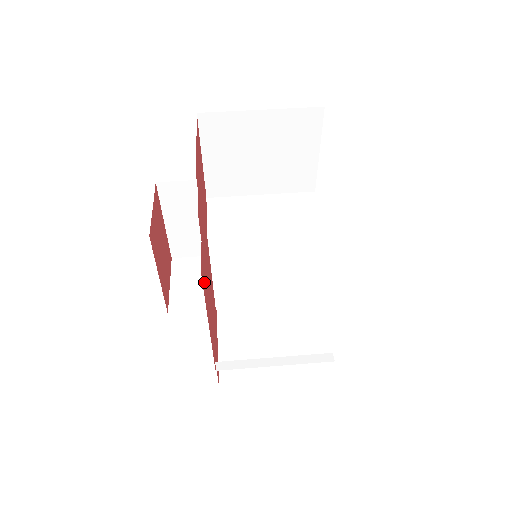
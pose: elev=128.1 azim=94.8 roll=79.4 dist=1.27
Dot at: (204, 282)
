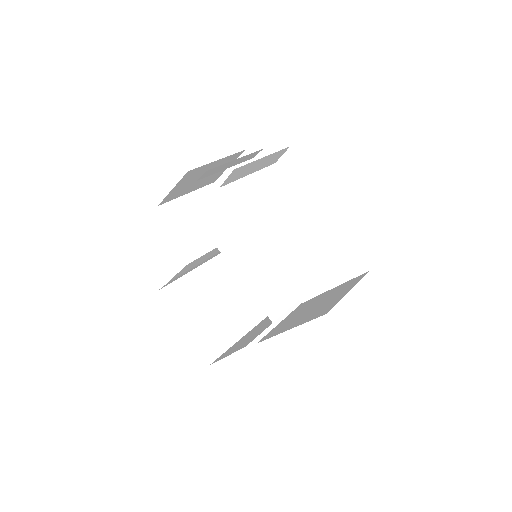
Dot at: occluded
